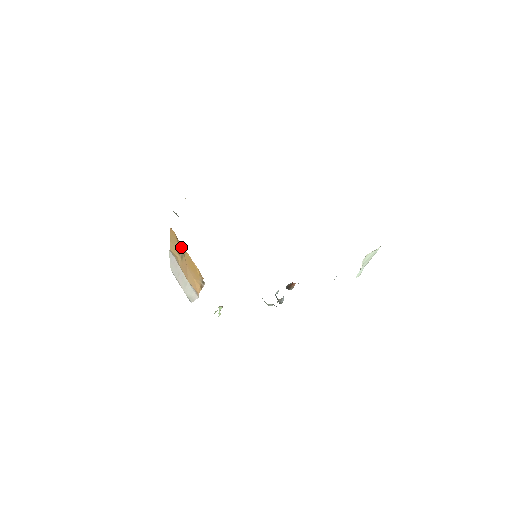
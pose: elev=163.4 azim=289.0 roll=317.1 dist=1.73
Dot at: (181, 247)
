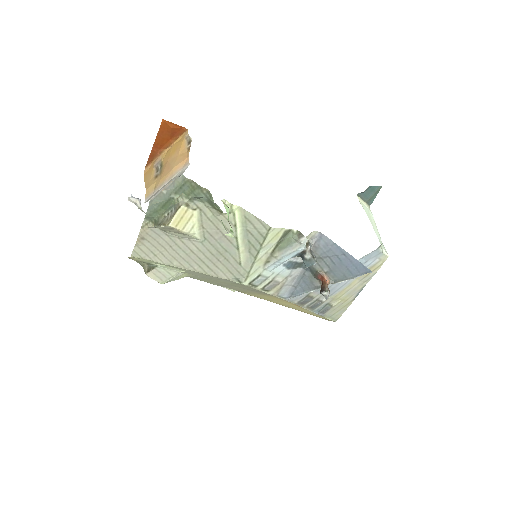
Dot at: (158, 160)
